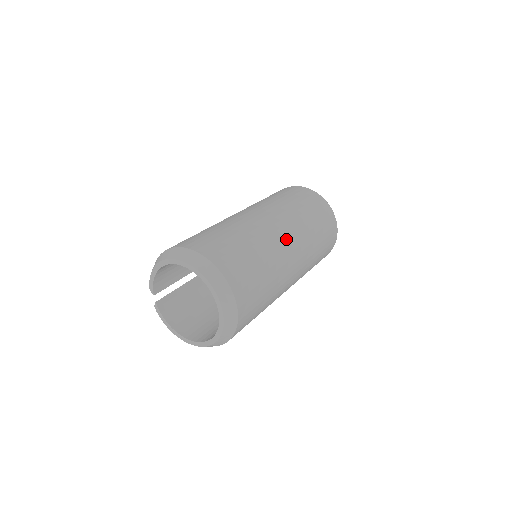
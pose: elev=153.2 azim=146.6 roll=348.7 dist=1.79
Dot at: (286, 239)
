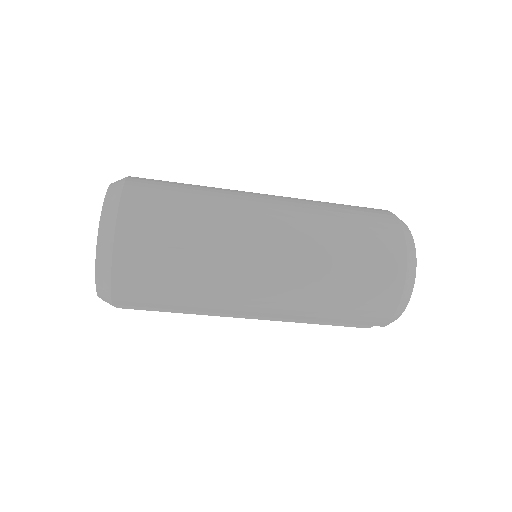
Dot at: occluded
